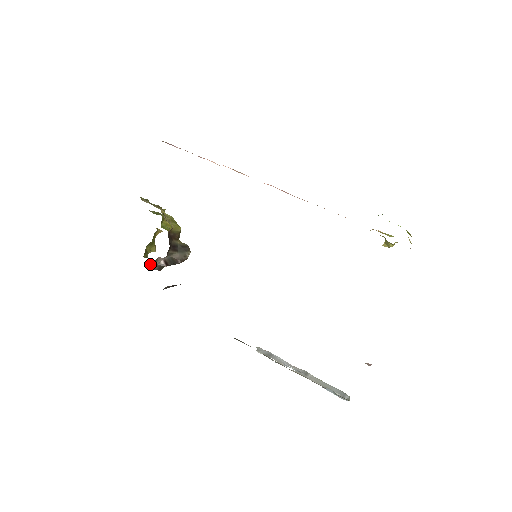
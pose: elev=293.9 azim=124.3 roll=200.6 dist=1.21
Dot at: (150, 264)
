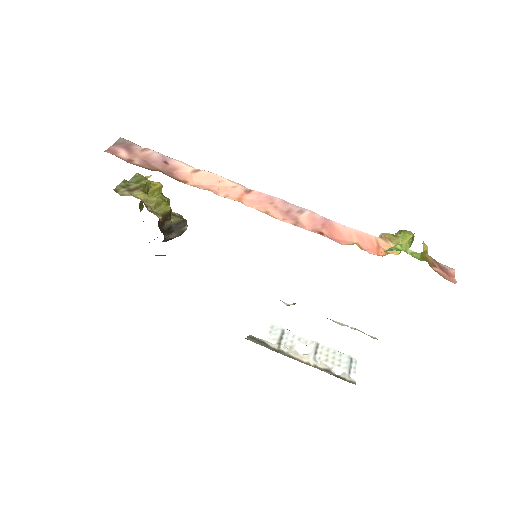
Dot at: occluded
